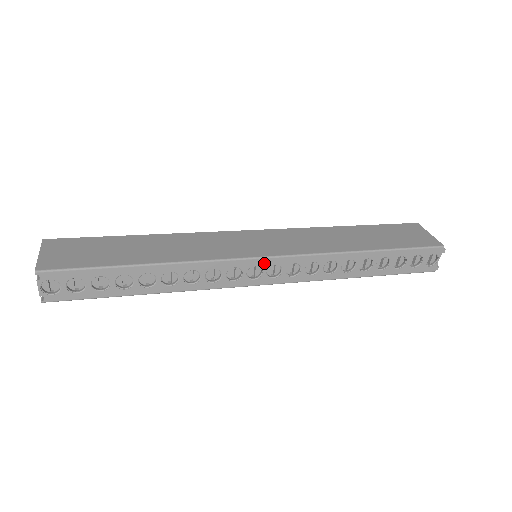
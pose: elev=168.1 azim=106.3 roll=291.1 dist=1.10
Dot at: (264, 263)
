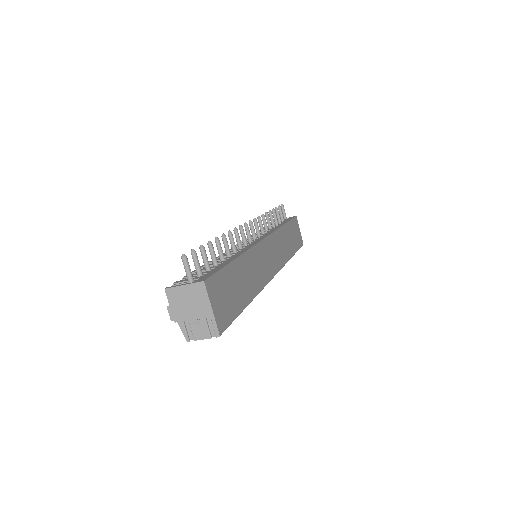
Dot at: occluded
